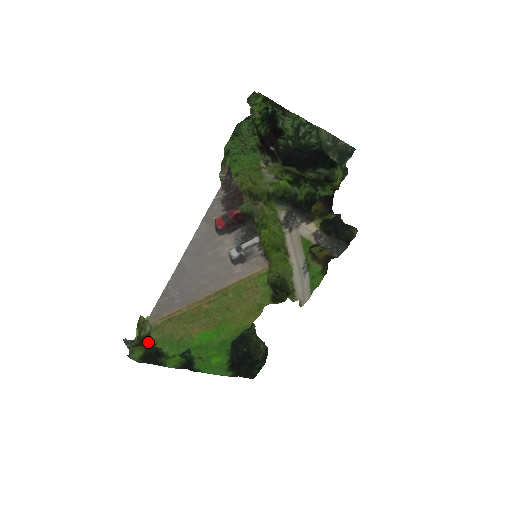
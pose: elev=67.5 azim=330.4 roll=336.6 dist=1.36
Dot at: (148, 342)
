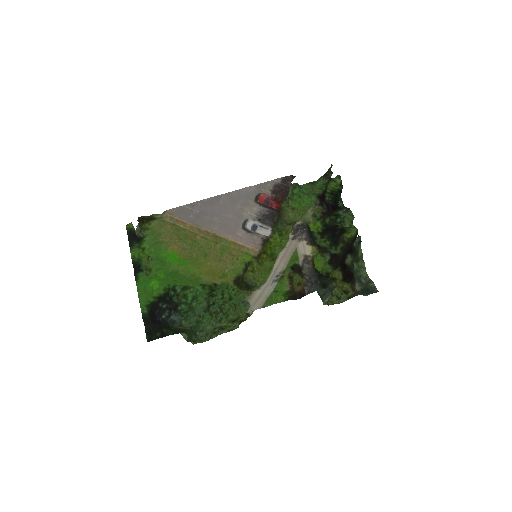
Dot at: (148, 223)
